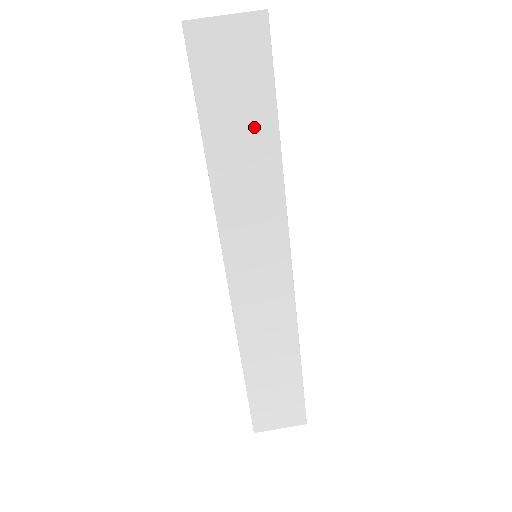
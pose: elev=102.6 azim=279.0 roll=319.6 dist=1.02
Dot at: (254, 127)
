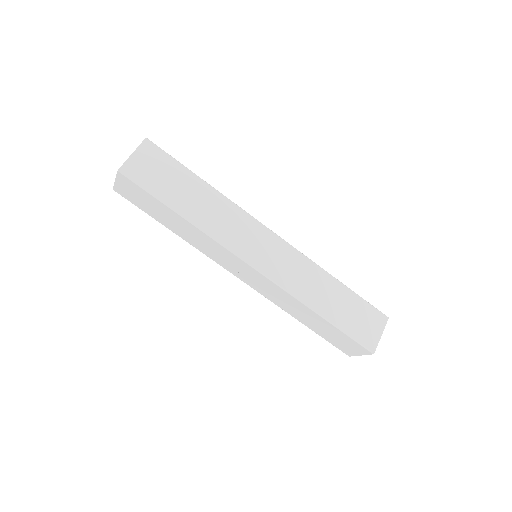
Dot at: (189, 185)
